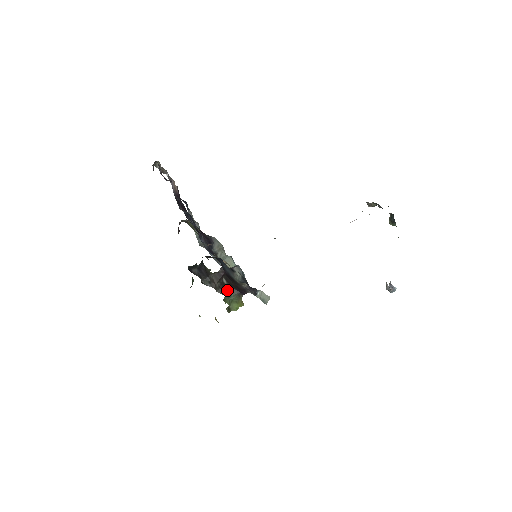
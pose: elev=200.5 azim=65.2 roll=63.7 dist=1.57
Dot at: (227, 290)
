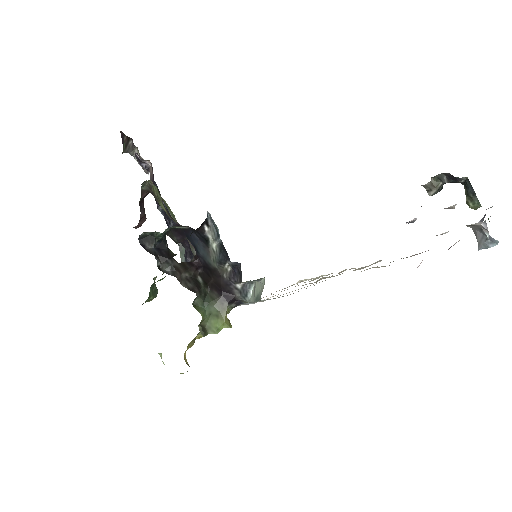
Dot at: (200, 288)
